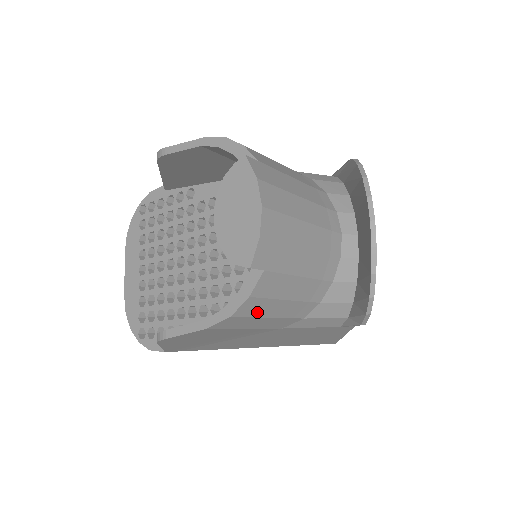
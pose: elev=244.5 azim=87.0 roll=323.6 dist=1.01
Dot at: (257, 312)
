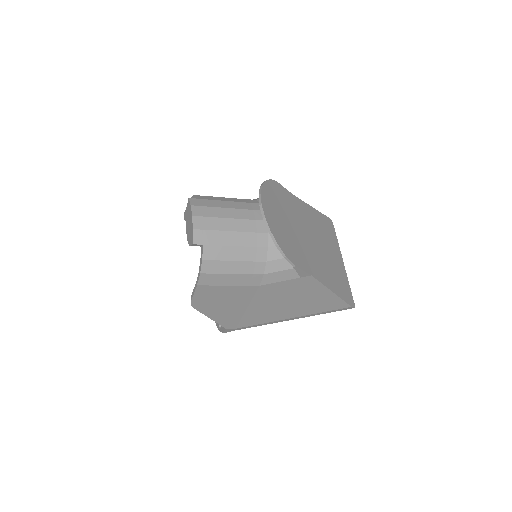
Dot at: (218, 270)
